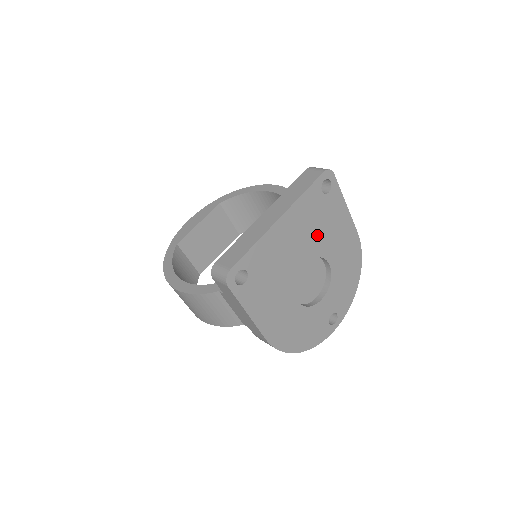
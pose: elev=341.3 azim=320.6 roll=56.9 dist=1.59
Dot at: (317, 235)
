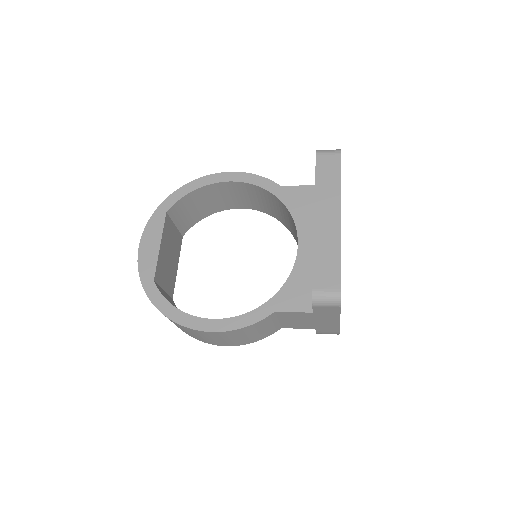
Dot at: occluded
